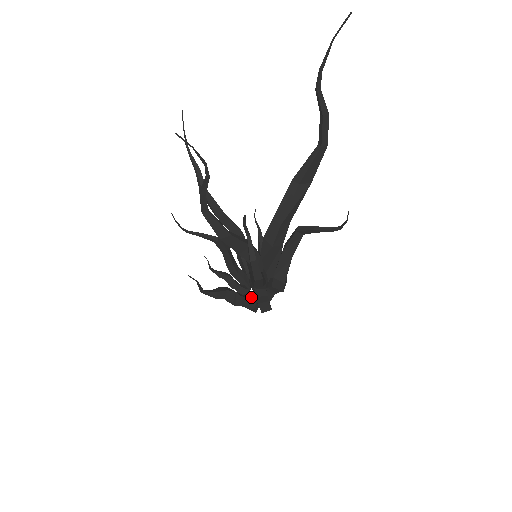
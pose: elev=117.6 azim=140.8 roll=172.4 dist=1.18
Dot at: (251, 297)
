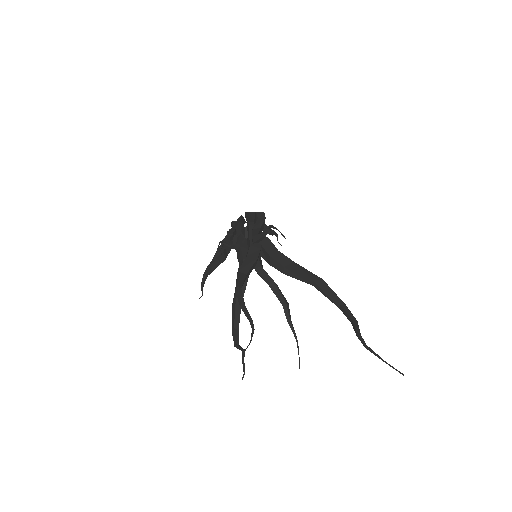
Dot at: (235, 243)
